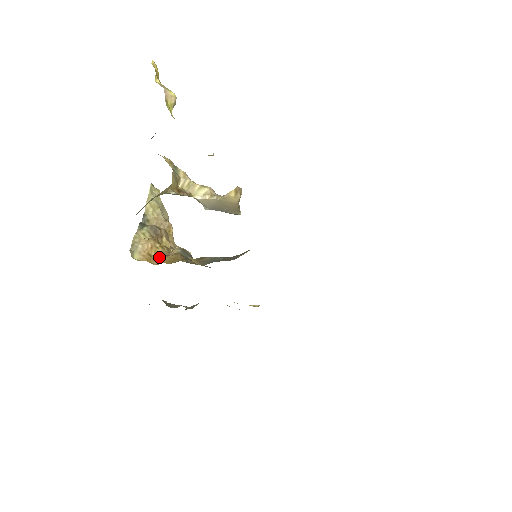
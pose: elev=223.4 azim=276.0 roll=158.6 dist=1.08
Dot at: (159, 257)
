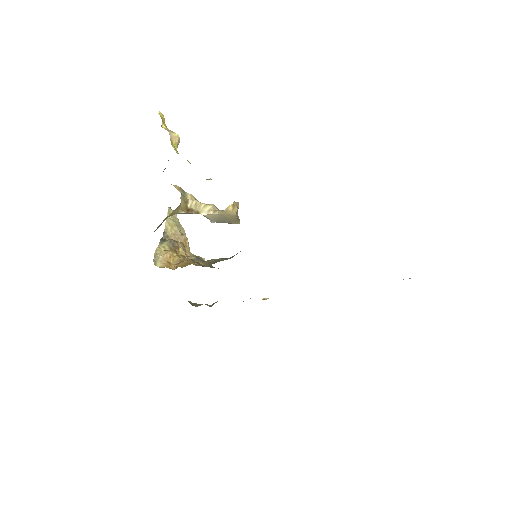
Dot at: (176, 264)
